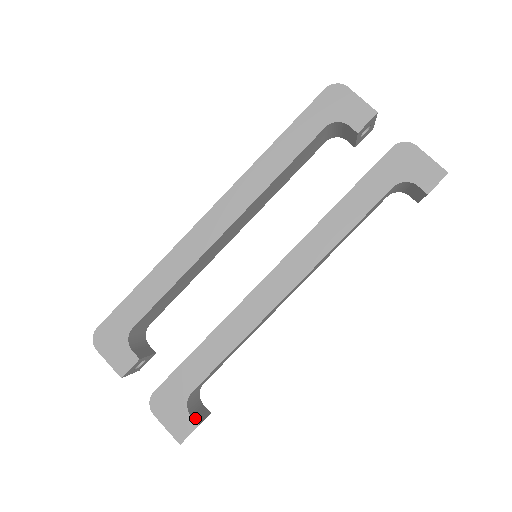
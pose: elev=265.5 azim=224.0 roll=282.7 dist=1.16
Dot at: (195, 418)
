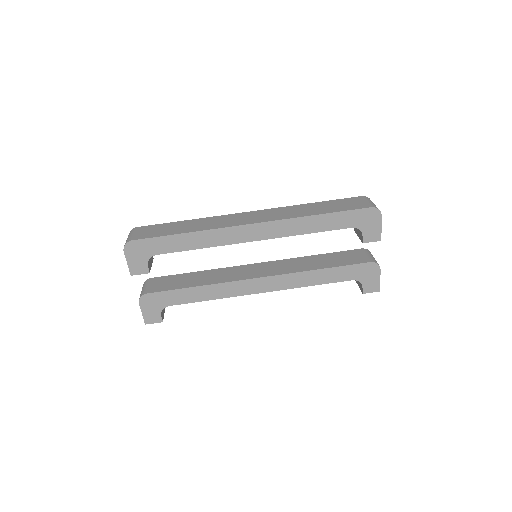
Dot at: (162, 316)
